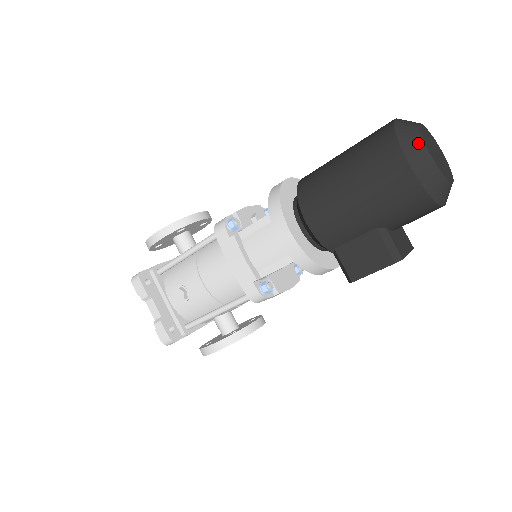
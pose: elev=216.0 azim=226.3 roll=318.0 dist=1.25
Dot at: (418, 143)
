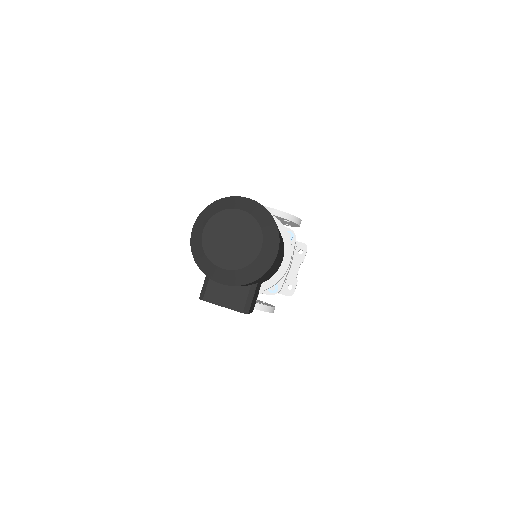
Dot at: (206, 218)
